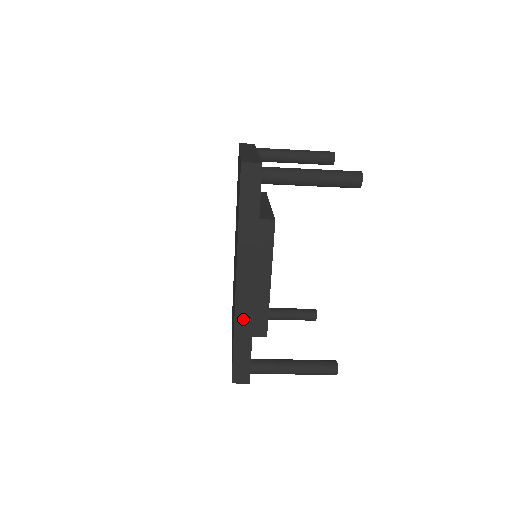
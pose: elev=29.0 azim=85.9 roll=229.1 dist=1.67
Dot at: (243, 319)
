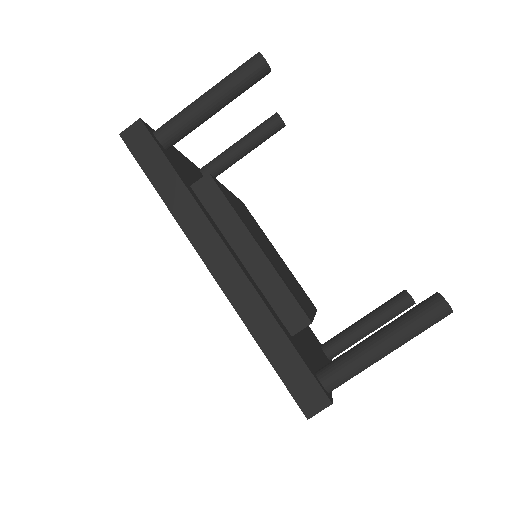
Dot at: (251, 311)
